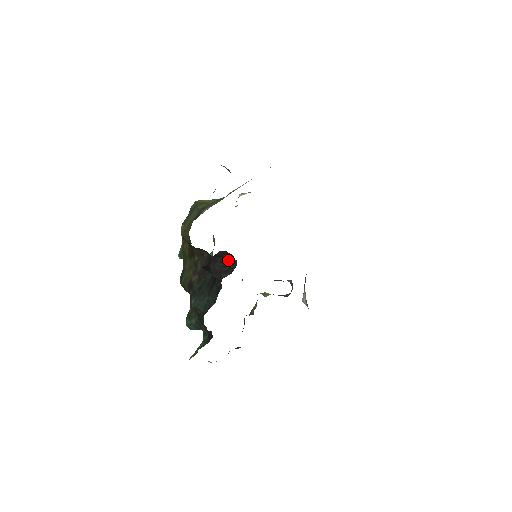
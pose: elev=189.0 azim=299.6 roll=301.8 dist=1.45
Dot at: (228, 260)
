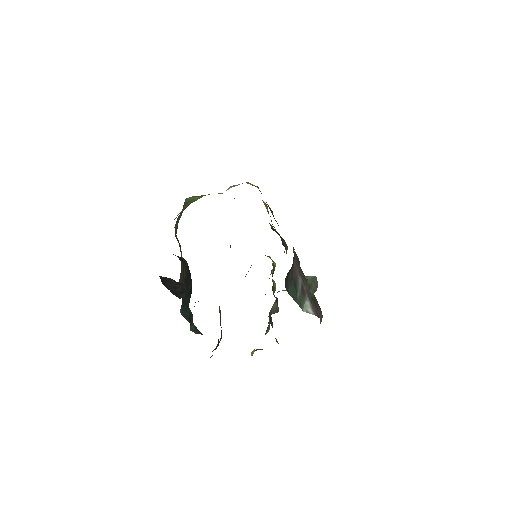
Dot at: (175, 282)
